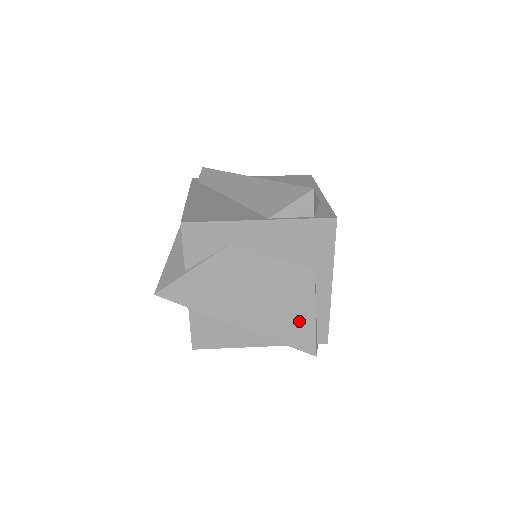
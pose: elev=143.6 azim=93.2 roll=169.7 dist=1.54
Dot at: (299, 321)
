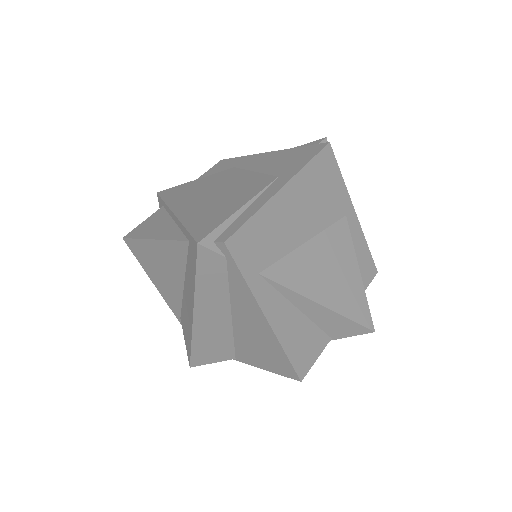
Dot at: (222, 211)
